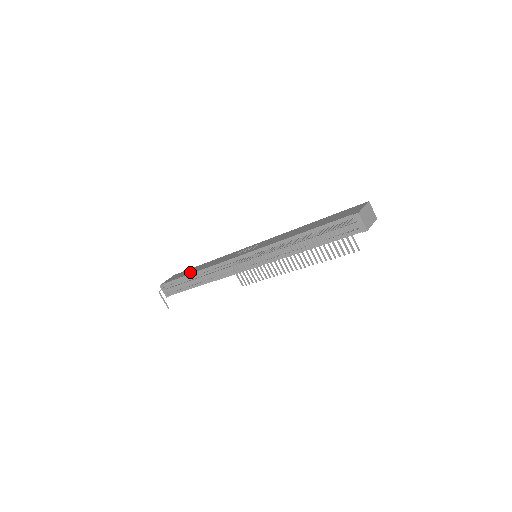
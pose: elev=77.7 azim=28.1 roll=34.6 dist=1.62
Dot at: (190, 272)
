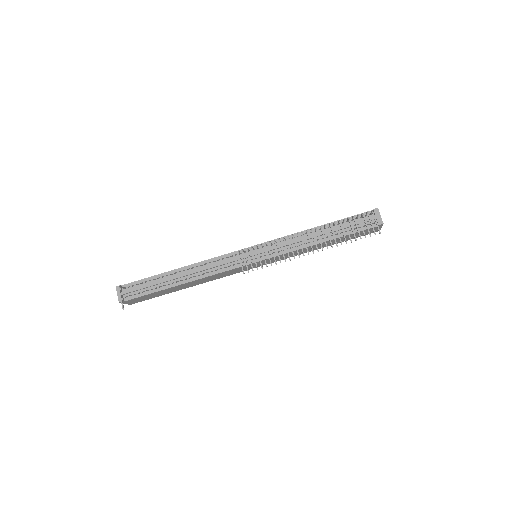
Dot at: occluded
